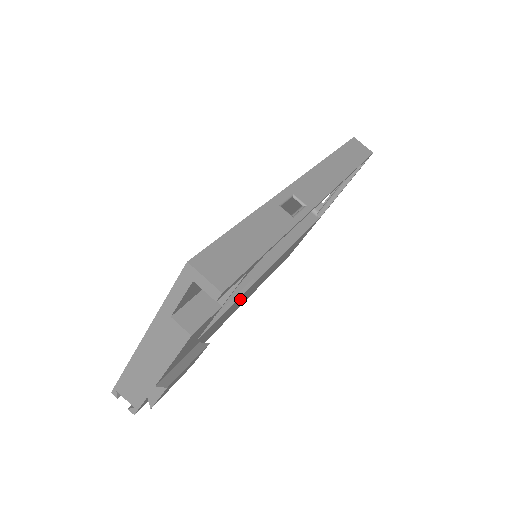
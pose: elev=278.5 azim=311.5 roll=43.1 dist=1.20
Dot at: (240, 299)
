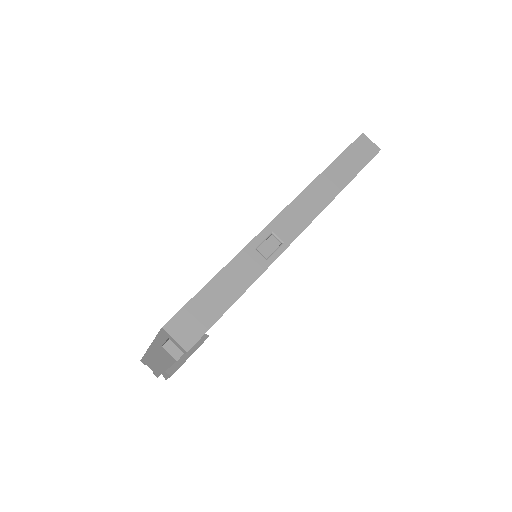
Dot at: occluded
